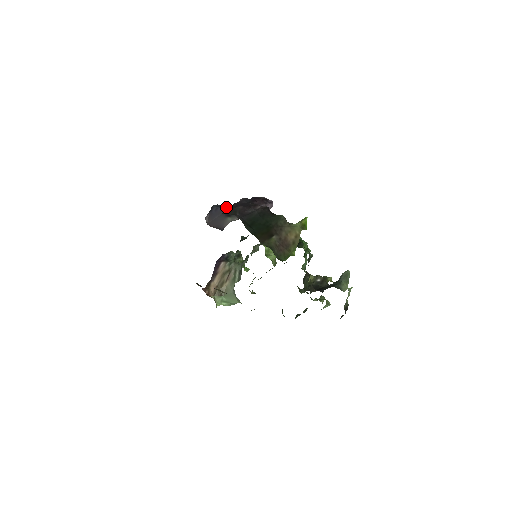
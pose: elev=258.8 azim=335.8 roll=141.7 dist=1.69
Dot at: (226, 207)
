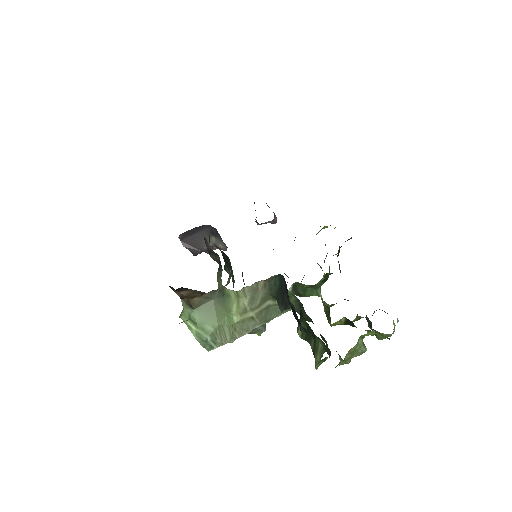
Dot at: occluded
